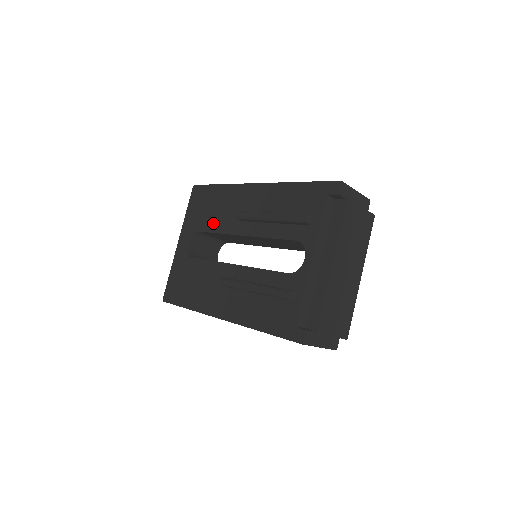
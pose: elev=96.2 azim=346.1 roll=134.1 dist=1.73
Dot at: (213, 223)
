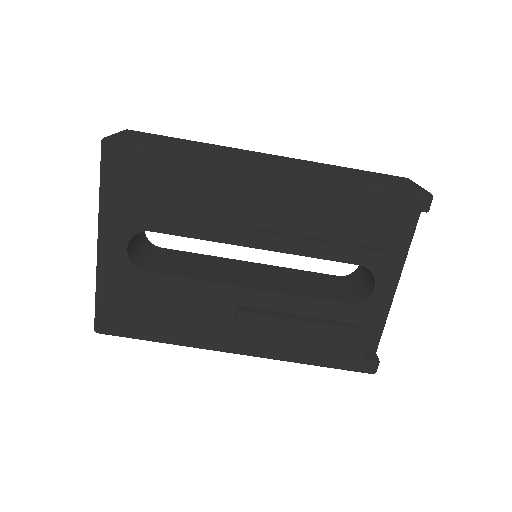
Dot at: (184, 222)
